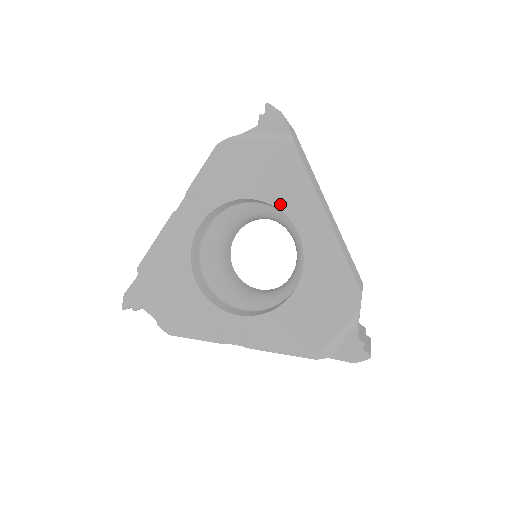
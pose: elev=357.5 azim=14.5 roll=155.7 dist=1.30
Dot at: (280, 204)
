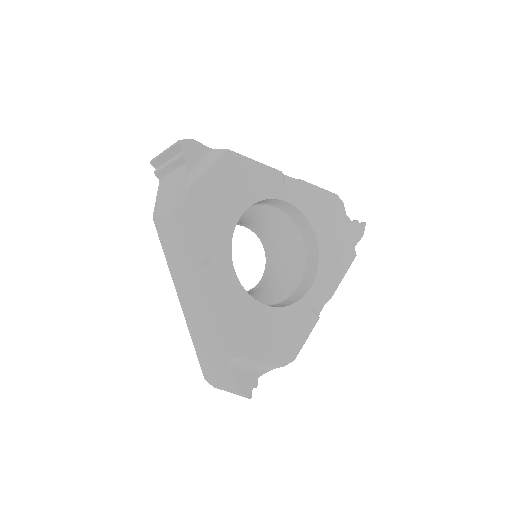
Dot at: (260, 196)
